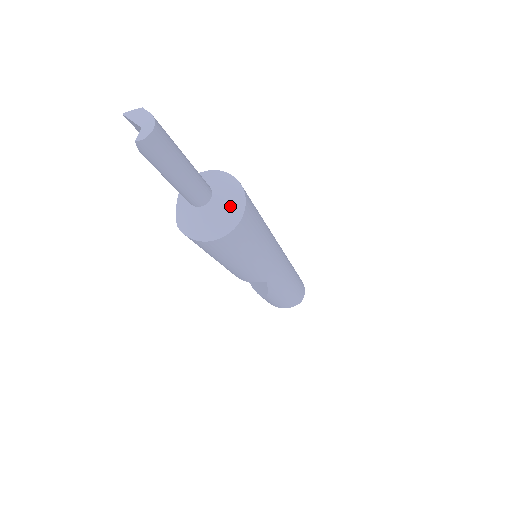
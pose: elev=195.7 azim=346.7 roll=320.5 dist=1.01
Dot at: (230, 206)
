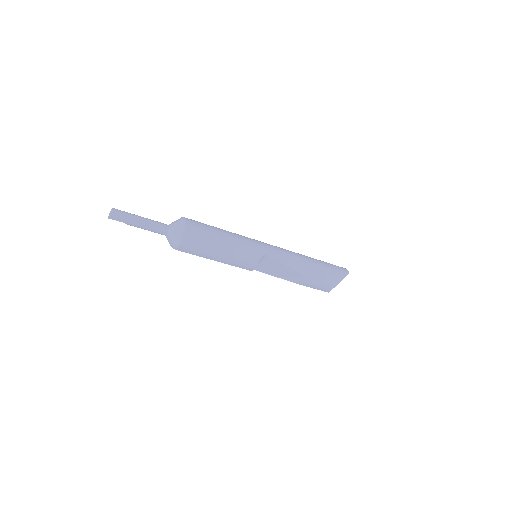
Dot at: (178, 222)
